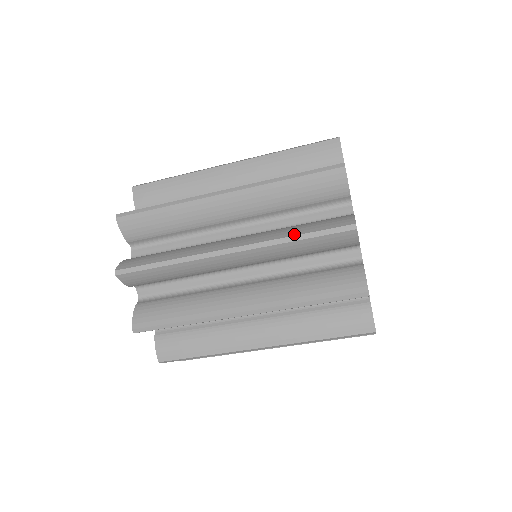
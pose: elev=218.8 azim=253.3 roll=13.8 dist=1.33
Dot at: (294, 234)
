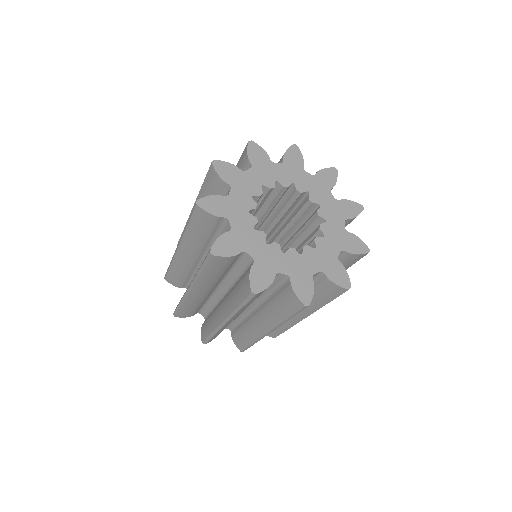
Dot at: occluded
